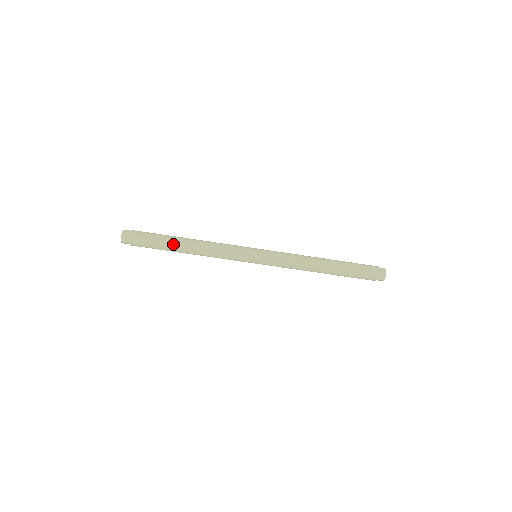
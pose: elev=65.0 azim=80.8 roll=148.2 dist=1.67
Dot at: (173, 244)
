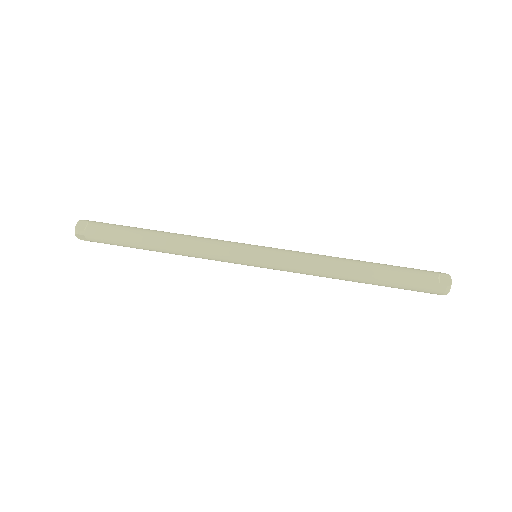
Dot at: occluded
